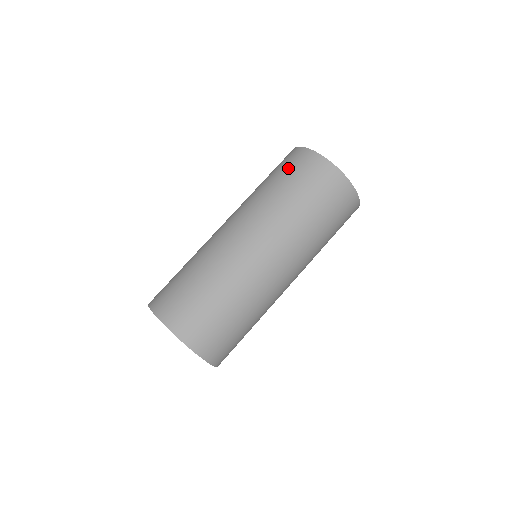
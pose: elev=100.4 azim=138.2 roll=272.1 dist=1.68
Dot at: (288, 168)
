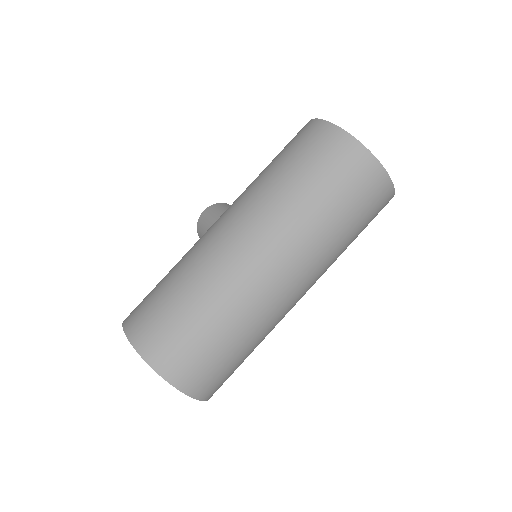
Dot at: (330, 167)
